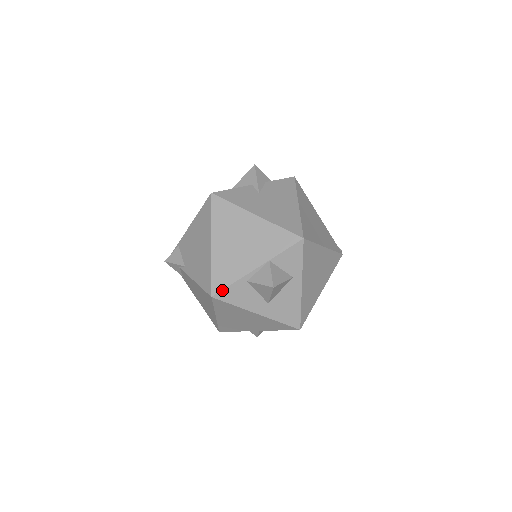
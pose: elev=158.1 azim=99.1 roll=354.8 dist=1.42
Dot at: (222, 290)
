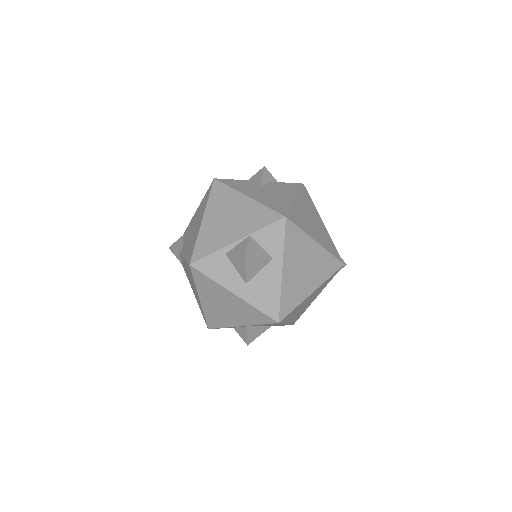
Dot at: (200, 259)
